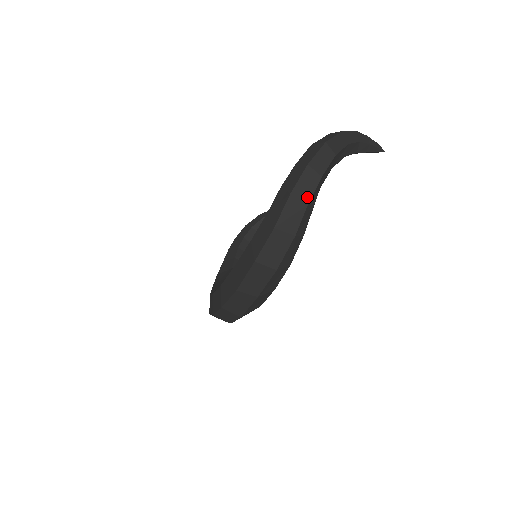
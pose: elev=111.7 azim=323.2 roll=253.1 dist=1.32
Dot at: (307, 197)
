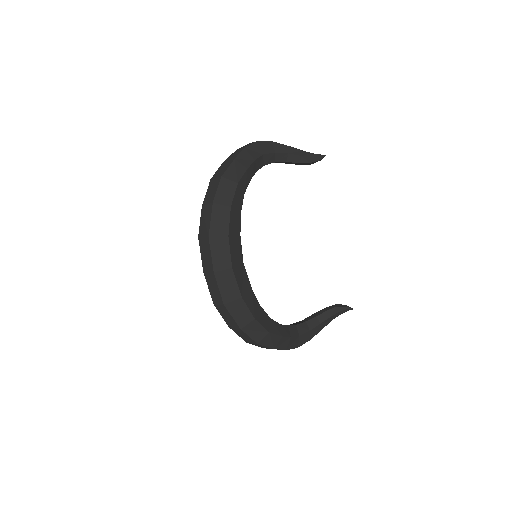
Dot at: (245, 147)
